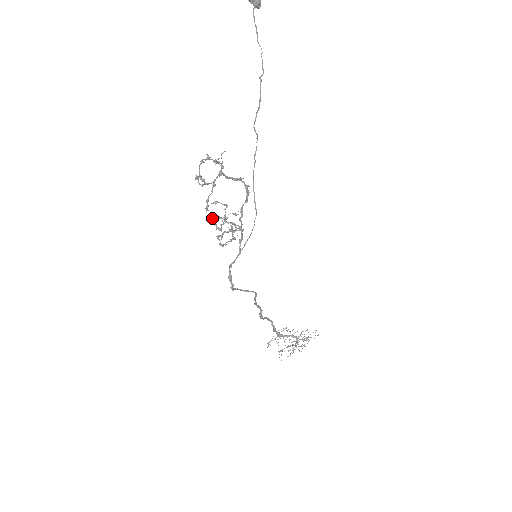
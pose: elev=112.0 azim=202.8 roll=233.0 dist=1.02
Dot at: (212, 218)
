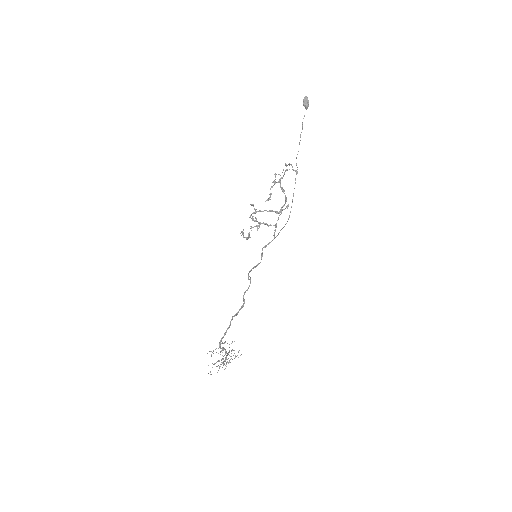
Dot at: (256, 211)
